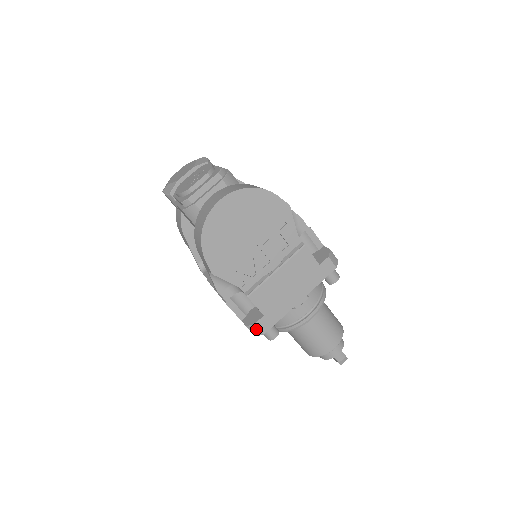
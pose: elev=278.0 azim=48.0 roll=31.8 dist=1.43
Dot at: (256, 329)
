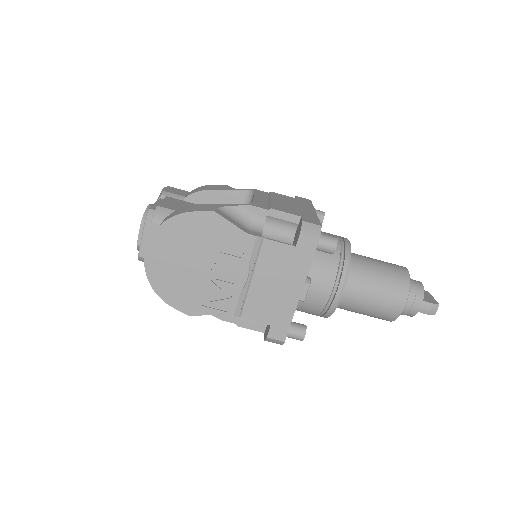
Dot at: (274, 340)
